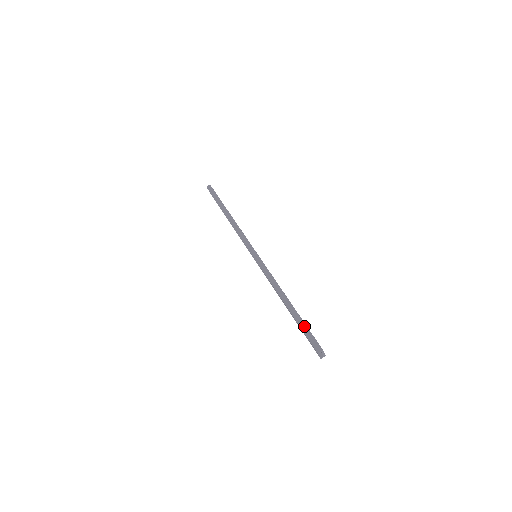
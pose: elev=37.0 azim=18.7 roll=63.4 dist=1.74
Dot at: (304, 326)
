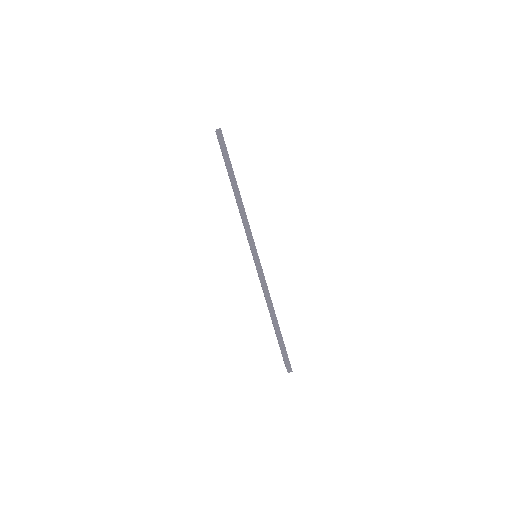
Dot at: (284, 348)
